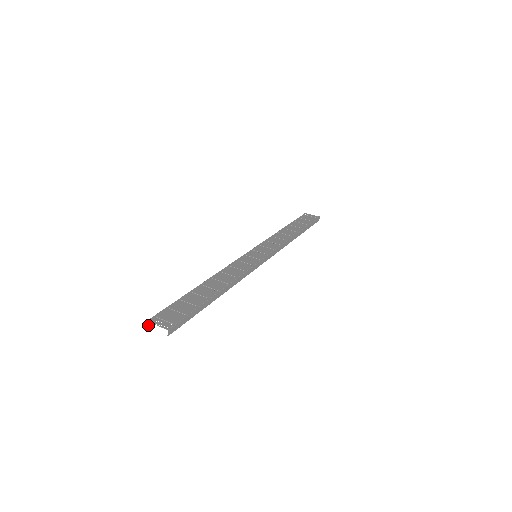
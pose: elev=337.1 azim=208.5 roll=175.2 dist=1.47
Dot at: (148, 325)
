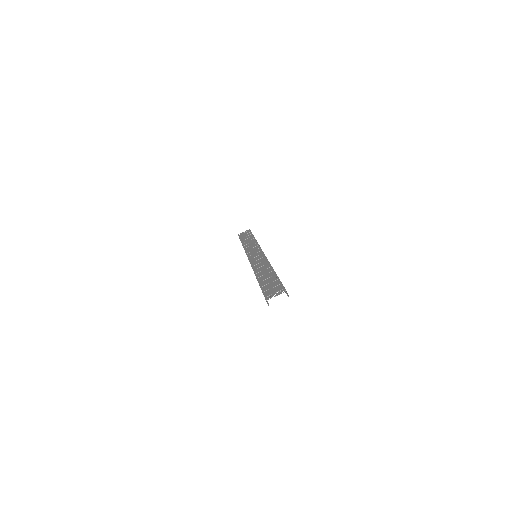
Dot at: occluded
